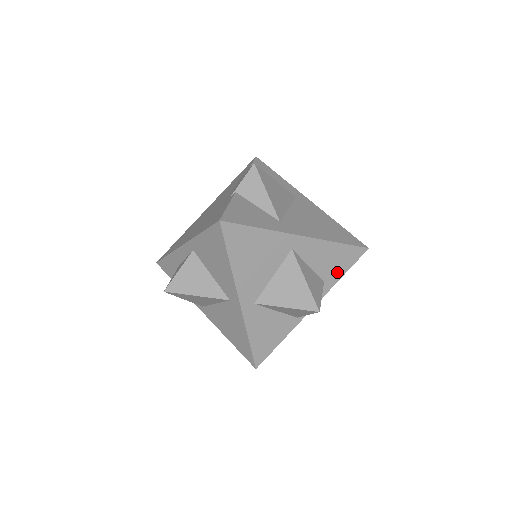
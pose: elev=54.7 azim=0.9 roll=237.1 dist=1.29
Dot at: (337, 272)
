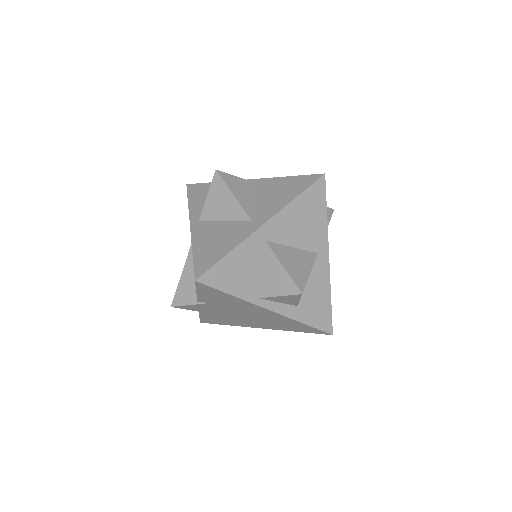
Dot at: (307, 315)
